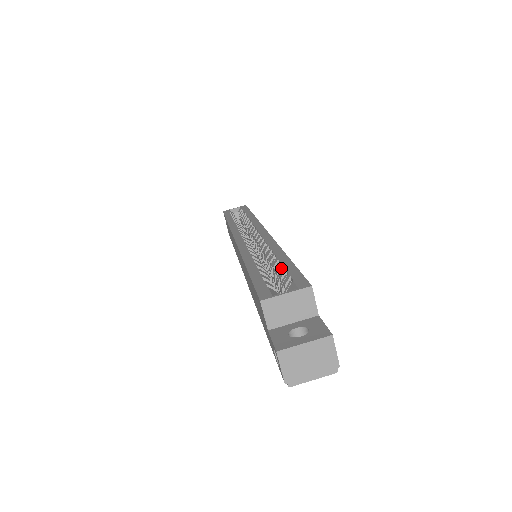
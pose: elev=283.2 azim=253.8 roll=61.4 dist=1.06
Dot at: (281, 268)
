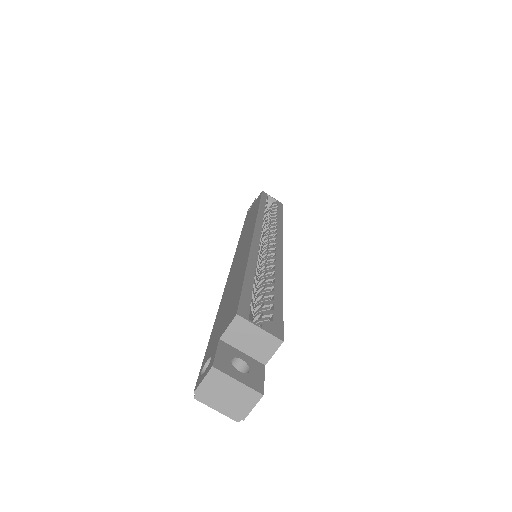
Dot at: (271, 296)
